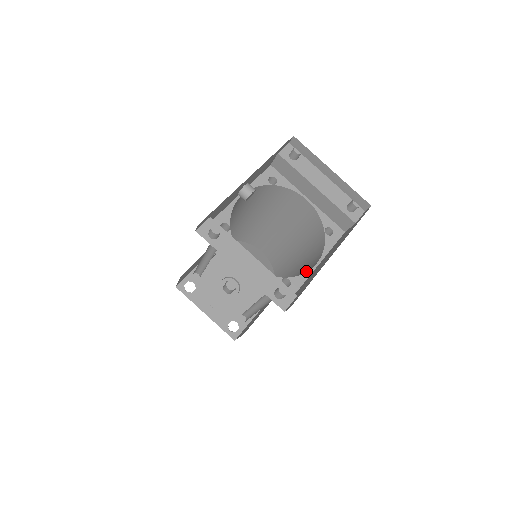
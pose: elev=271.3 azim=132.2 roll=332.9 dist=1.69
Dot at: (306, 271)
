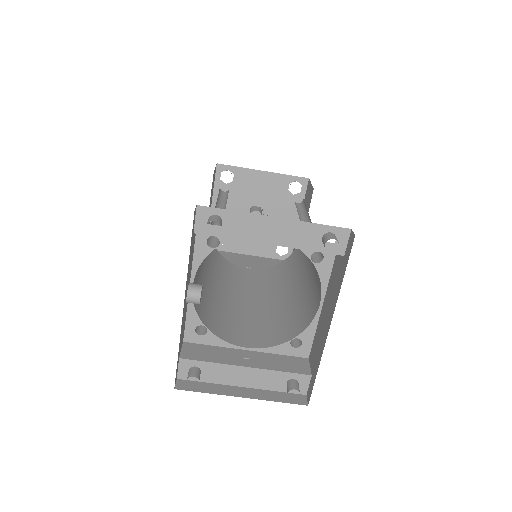
Dot at: (315, 288)
